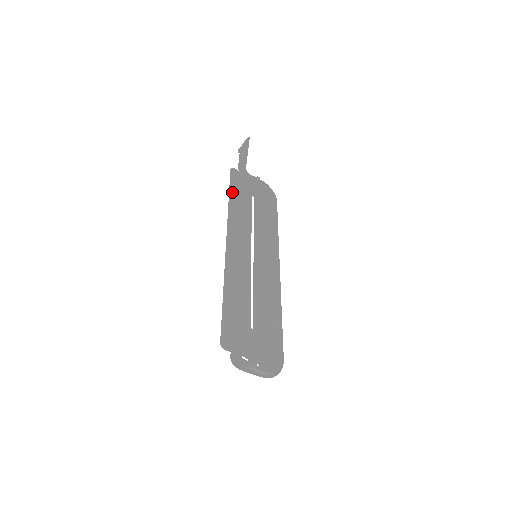
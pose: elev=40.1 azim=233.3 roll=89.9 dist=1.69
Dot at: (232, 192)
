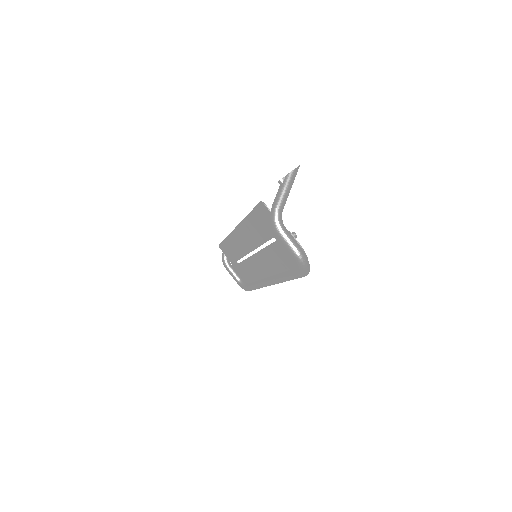
Dot at: (225, 242)
